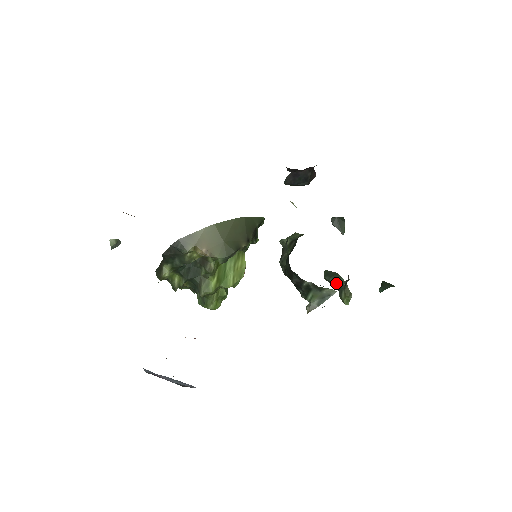
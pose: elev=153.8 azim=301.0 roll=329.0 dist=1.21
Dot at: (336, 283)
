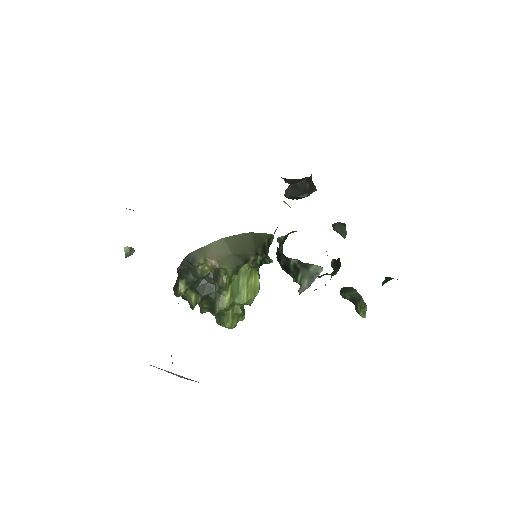
Dot at: (351, 297)
